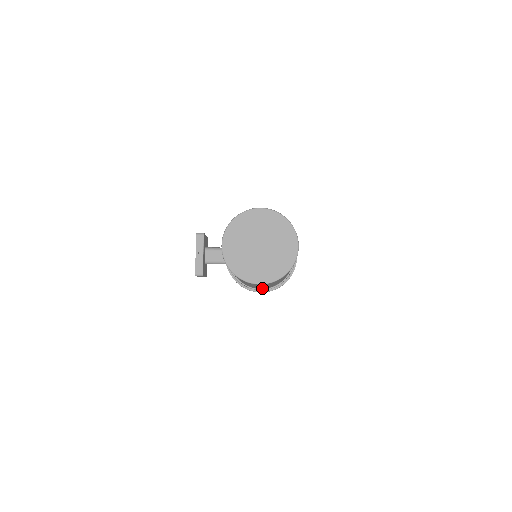
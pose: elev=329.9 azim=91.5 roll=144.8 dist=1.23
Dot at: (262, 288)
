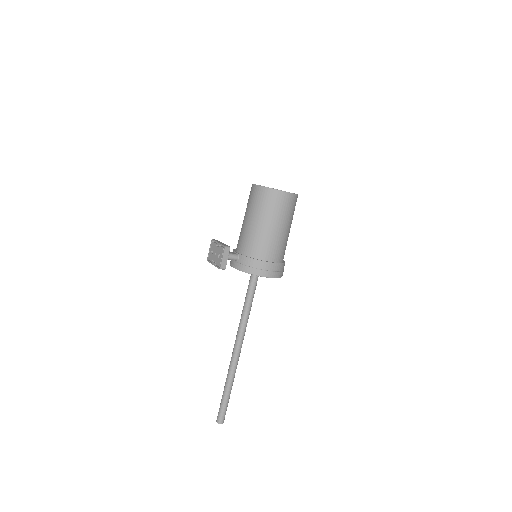
Dot at: (272, 265)
